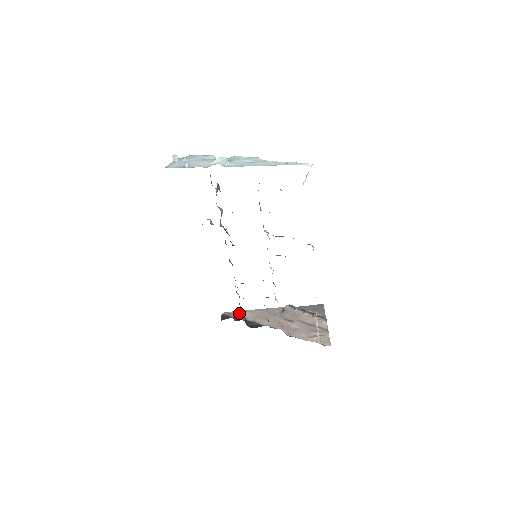
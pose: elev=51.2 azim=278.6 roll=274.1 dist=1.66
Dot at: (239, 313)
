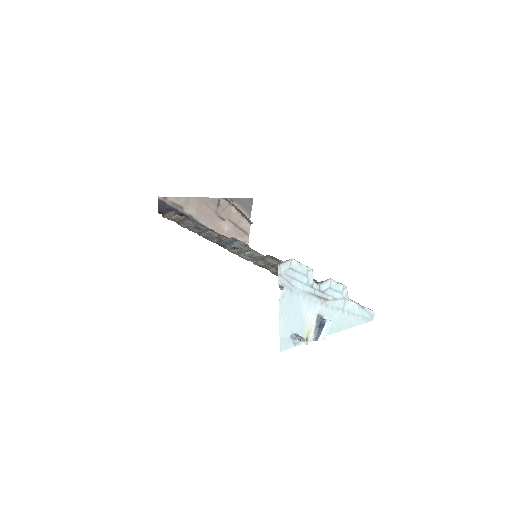
Dot at: (178, 202)
